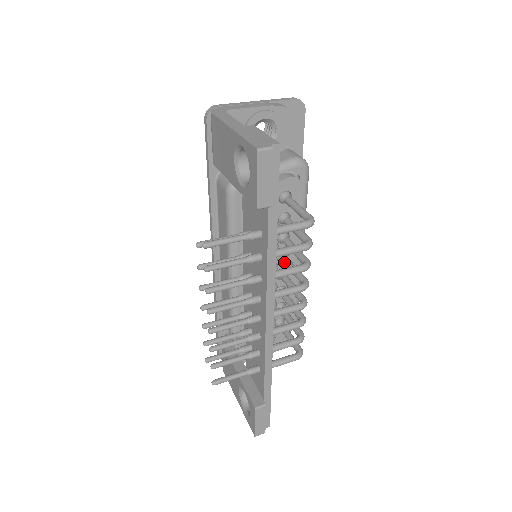
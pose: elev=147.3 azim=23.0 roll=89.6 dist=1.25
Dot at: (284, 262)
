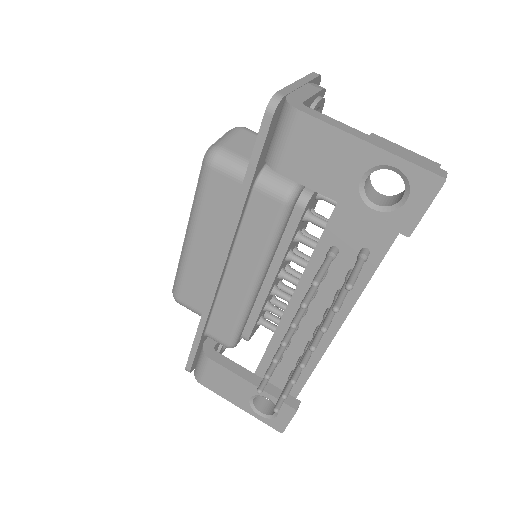
Dot at: occluded
